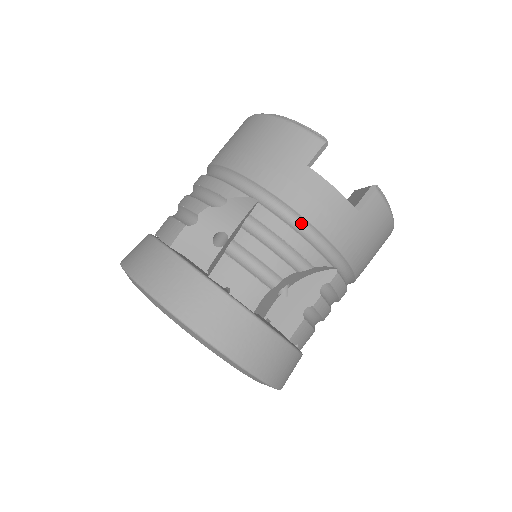
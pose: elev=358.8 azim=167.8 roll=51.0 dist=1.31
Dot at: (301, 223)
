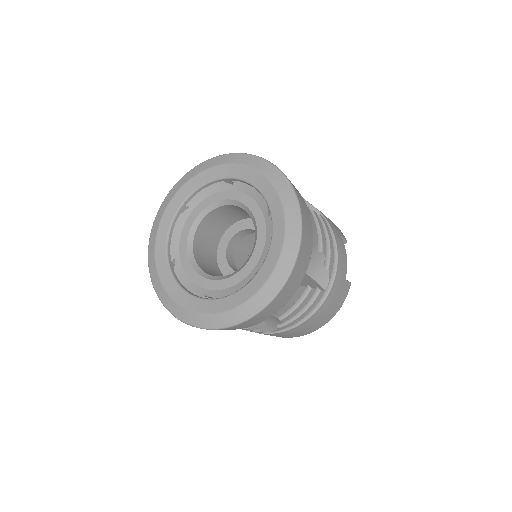
Dot at: occluded
